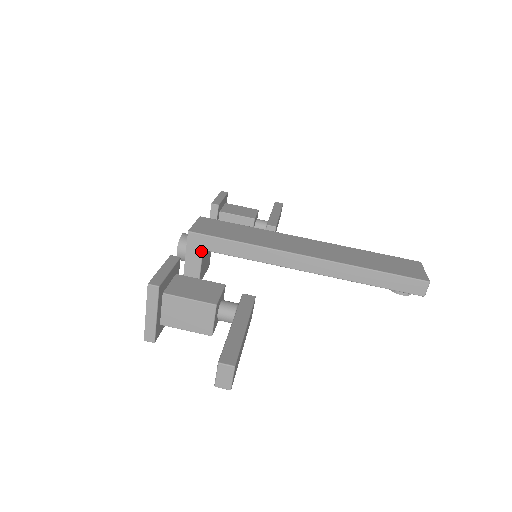
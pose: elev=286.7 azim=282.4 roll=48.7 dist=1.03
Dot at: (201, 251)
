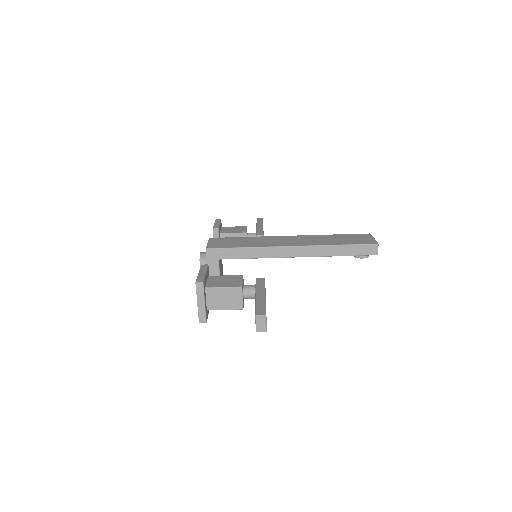
Dot at: (218, 260)
